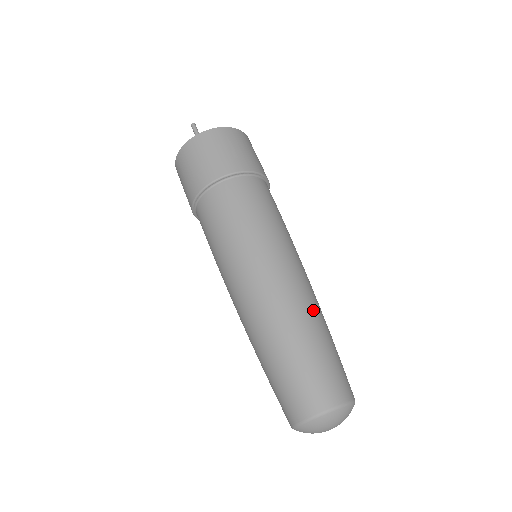
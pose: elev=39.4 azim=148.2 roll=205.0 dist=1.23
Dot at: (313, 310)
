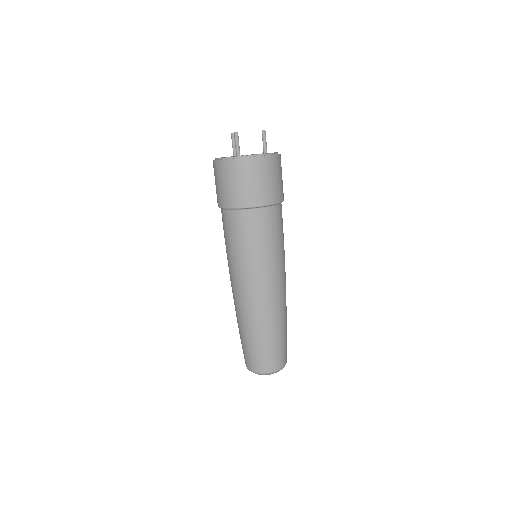
Dot at: (280, 316)
